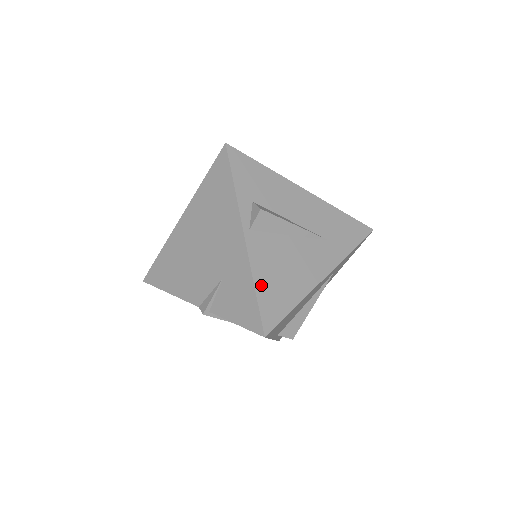
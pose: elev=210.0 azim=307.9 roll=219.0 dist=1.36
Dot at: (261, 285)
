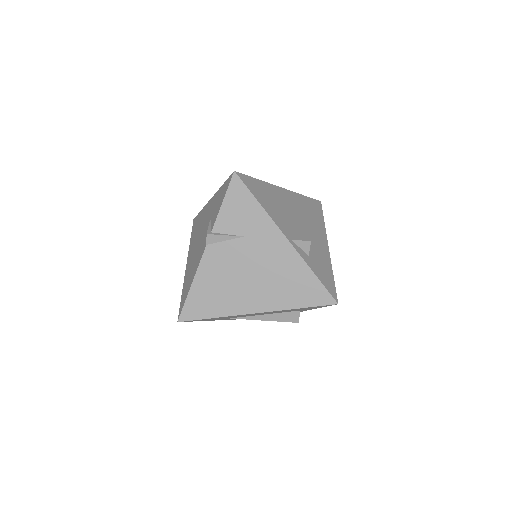
Dot at: occluded
